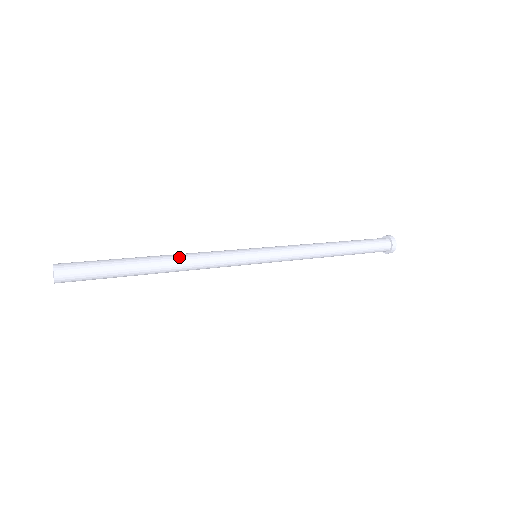
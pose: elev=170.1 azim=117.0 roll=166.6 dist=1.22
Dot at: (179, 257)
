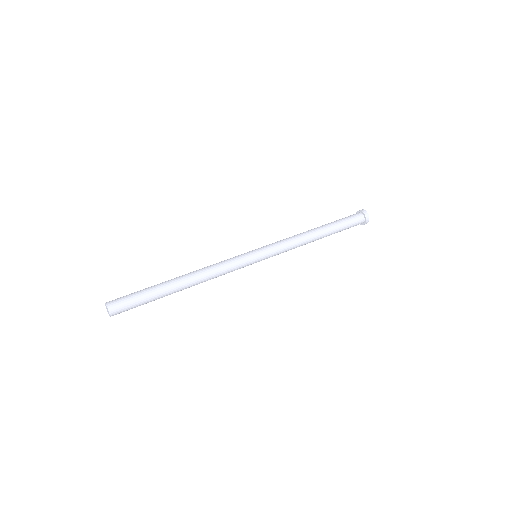
Dot at: (199, 280)
